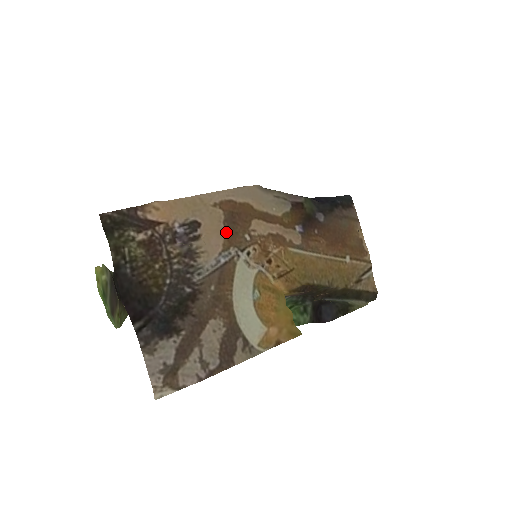
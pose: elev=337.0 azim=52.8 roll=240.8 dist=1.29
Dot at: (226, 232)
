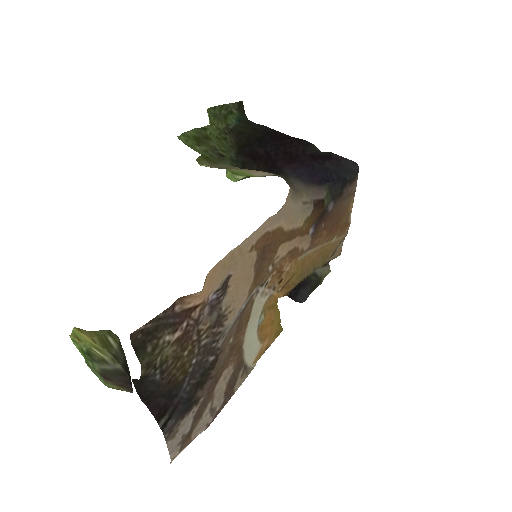
Dot at: (254, 275)
